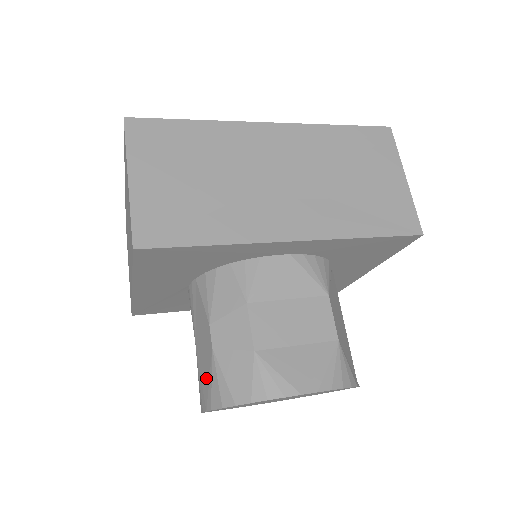
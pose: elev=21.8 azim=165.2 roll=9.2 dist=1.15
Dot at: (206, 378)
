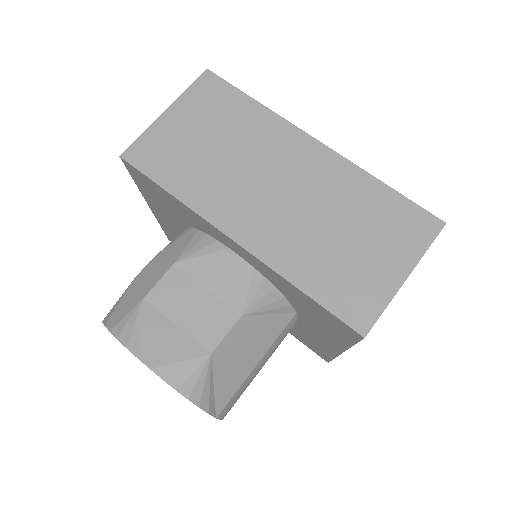
Dot at: occluded
